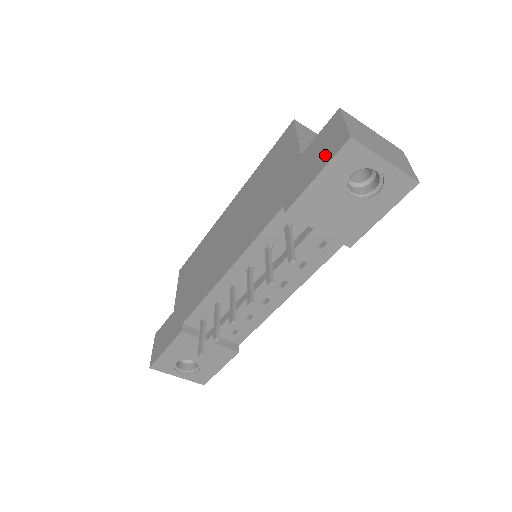
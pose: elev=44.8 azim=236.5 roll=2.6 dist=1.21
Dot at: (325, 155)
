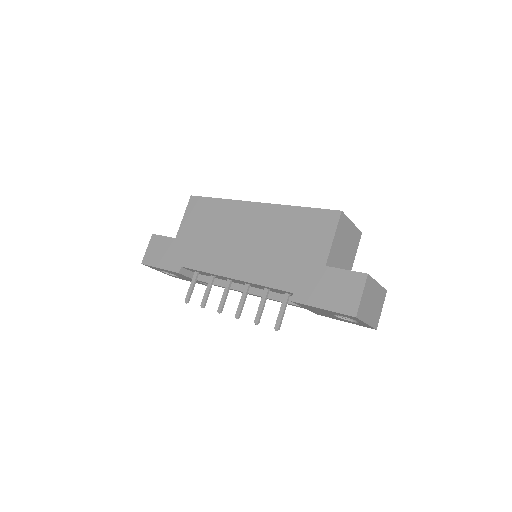
Dot at: (337, 301)
